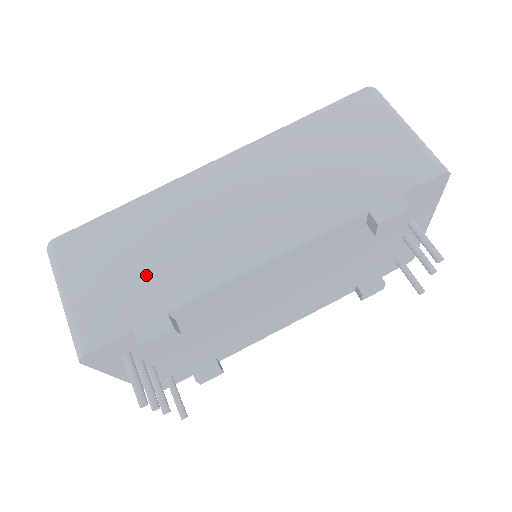
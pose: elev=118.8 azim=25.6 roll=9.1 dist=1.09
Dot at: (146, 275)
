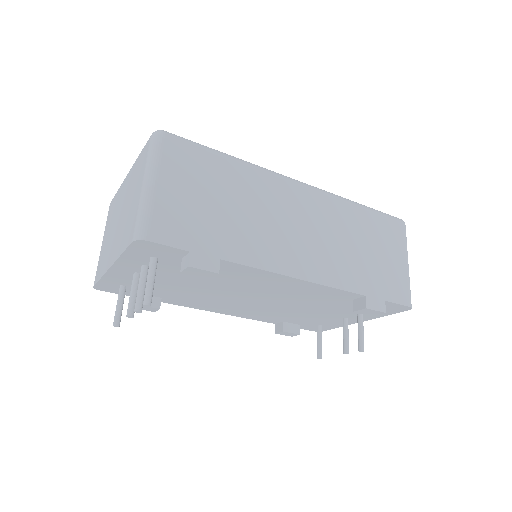
Dot at: (220, 220)
